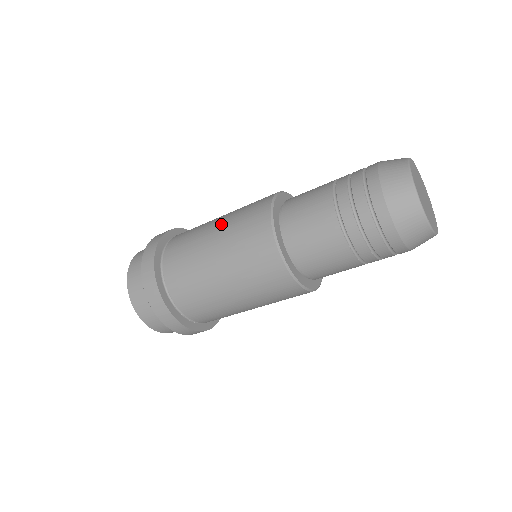
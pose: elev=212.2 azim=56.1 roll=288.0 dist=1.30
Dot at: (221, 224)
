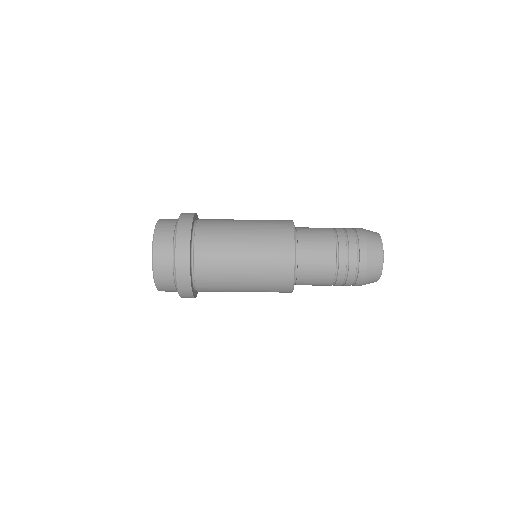
Dot at: (251, 223)
